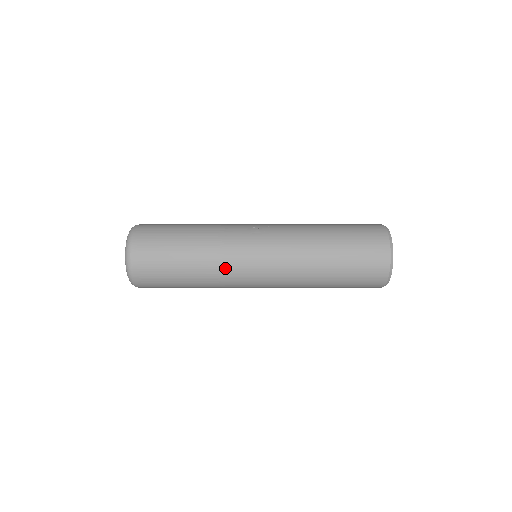
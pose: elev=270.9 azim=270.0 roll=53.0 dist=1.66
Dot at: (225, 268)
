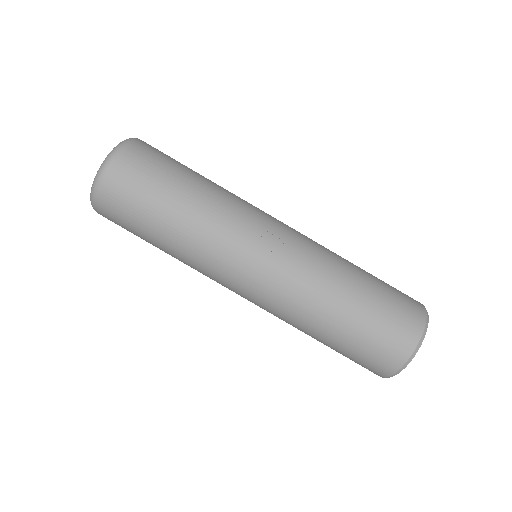
Dot at: (203, 267)
